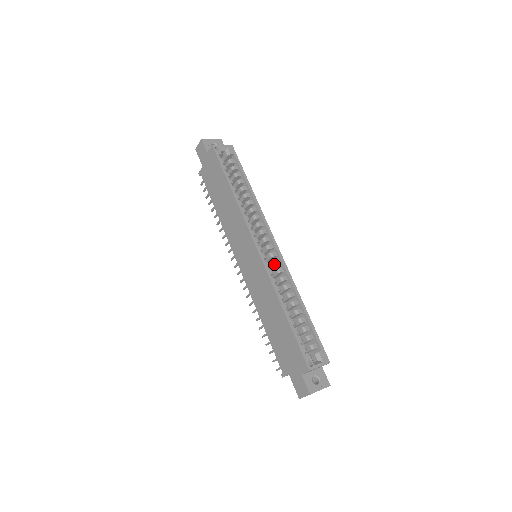
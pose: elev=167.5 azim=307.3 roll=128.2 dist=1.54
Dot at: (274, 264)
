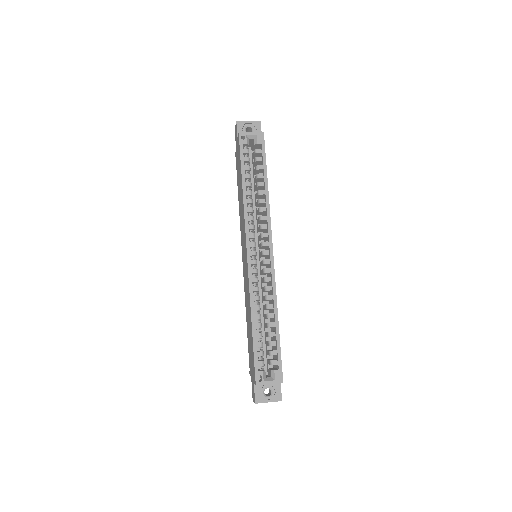
Dot at: (263, 271)
